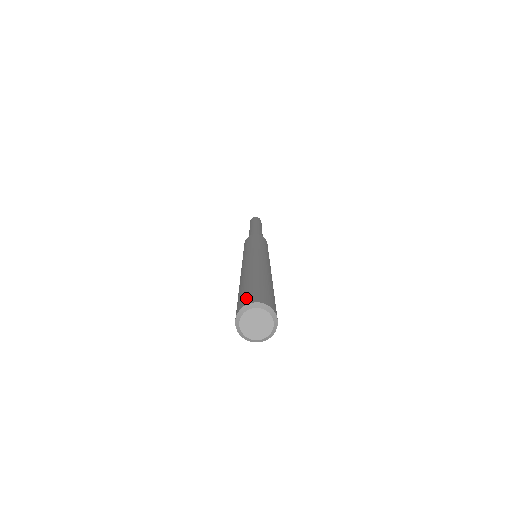
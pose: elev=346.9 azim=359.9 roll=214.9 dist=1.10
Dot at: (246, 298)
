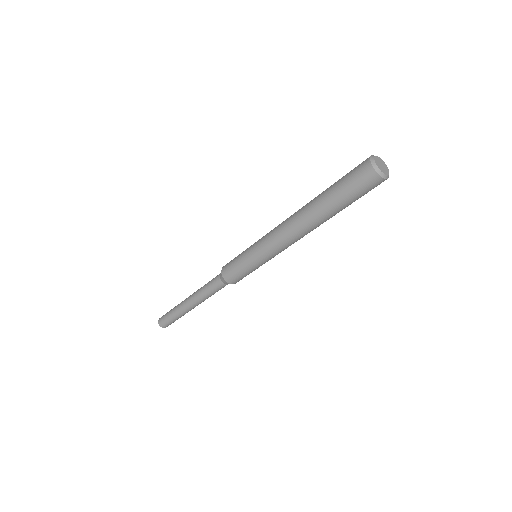
Dot at: occluded
